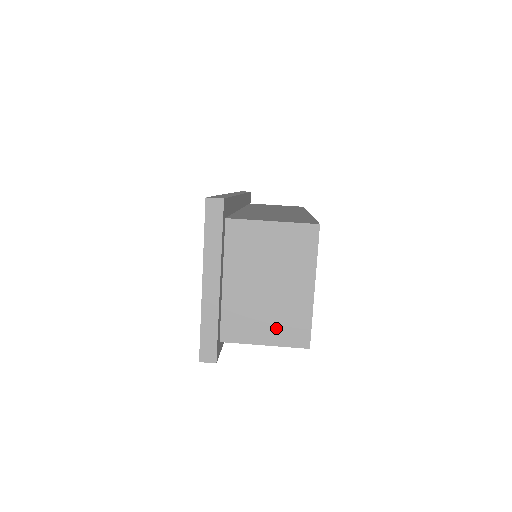
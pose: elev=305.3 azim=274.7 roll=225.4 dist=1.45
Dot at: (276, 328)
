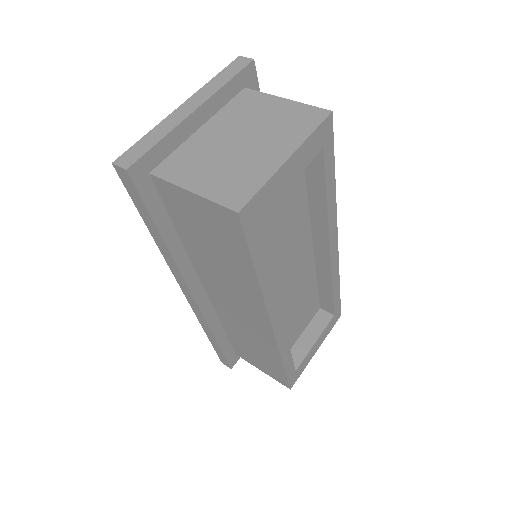
Dot at: (217, 180)
